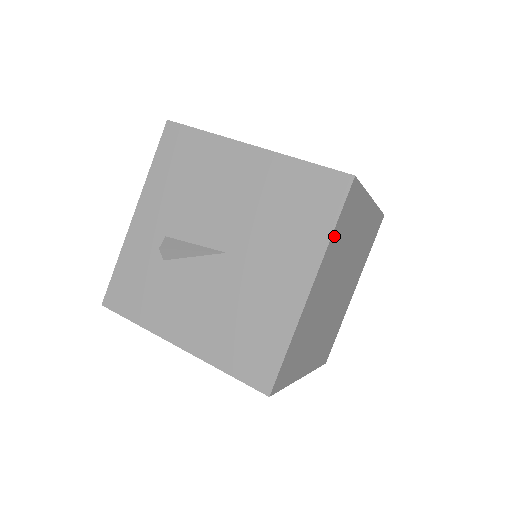
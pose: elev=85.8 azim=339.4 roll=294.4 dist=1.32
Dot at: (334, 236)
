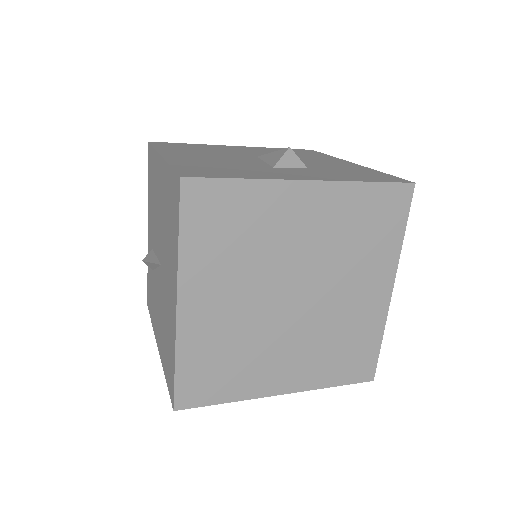
Dot at: (189, 247)
